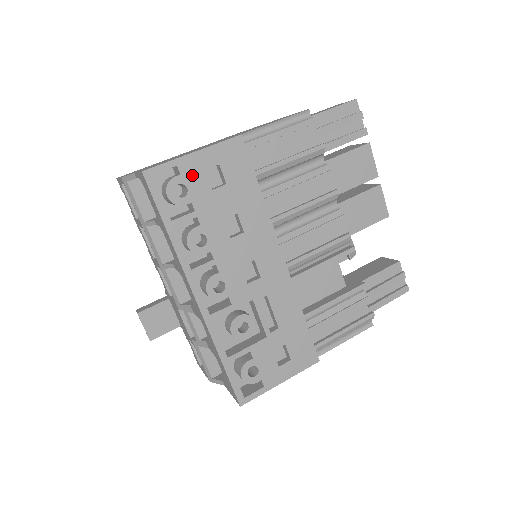
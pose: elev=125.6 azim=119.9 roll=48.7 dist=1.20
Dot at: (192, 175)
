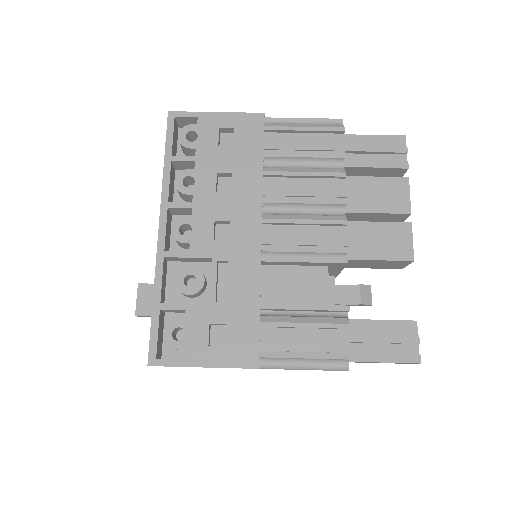
Dot at: (207, 128)
